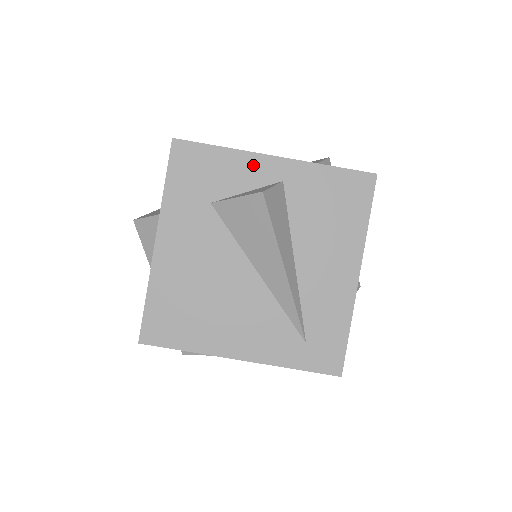
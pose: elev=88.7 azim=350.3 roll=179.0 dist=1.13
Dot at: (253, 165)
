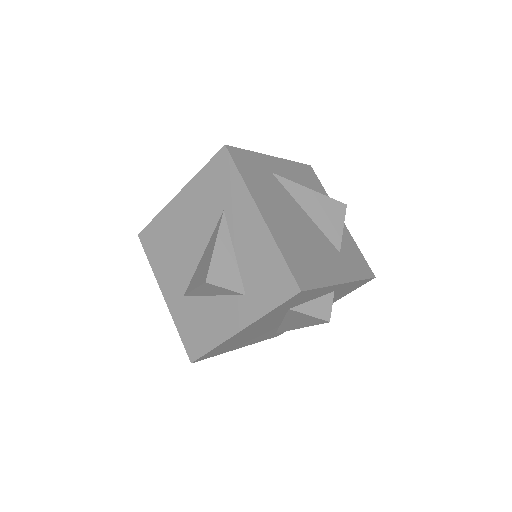
Dot at: (329, 290)
